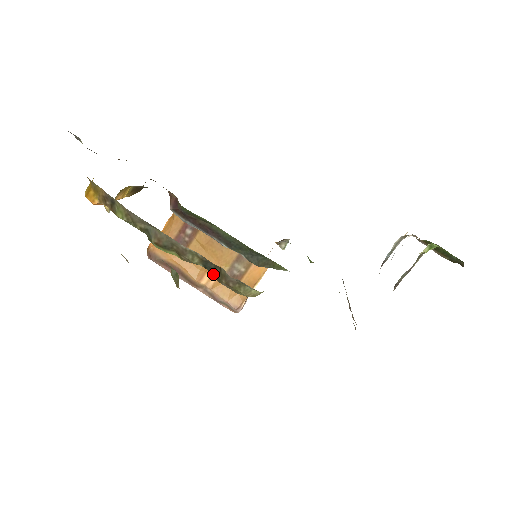
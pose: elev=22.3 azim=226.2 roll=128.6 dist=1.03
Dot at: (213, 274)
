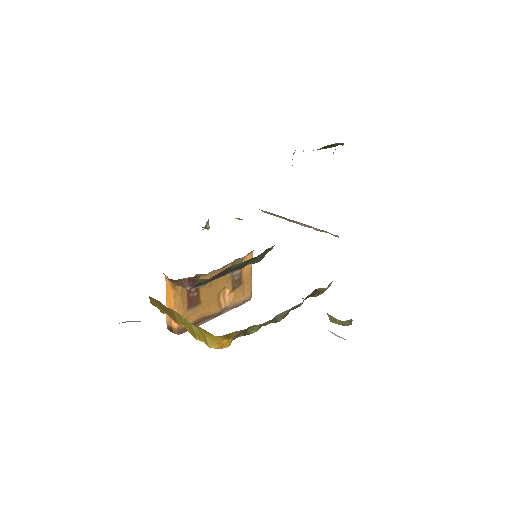
Dot at: occluded
